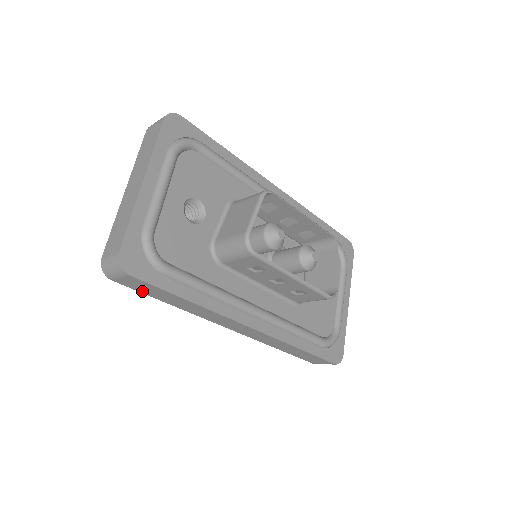
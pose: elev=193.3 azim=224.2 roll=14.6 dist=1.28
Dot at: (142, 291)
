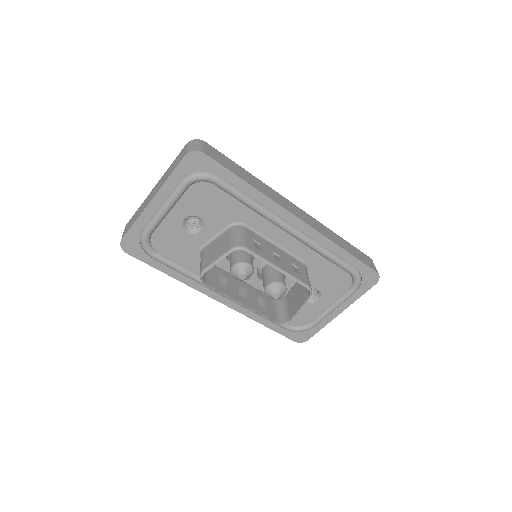
Dot at: occluded
